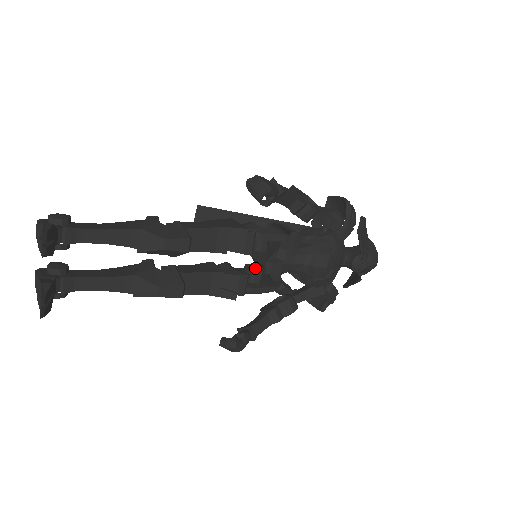
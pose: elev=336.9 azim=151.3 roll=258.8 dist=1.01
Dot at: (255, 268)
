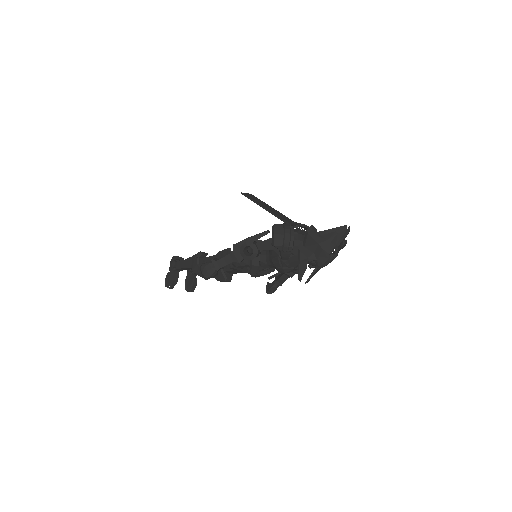
Dot at: occluded
